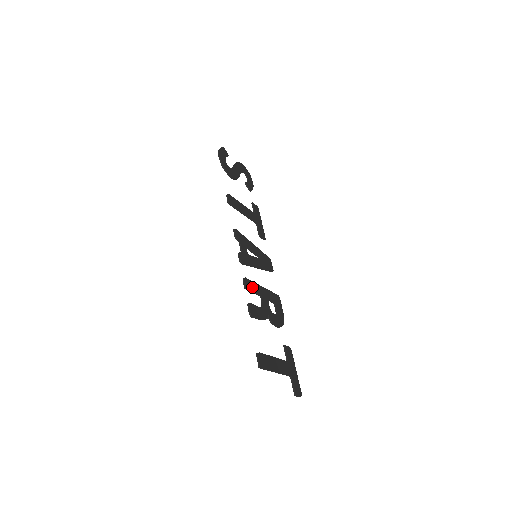
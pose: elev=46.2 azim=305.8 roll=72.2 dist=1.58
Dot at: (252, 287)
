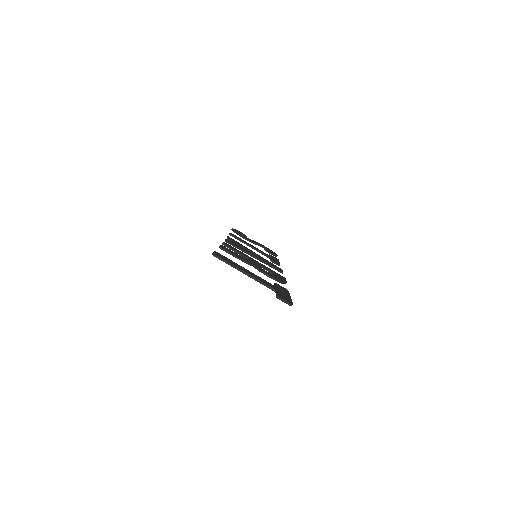
Dot at: (235, 249)
